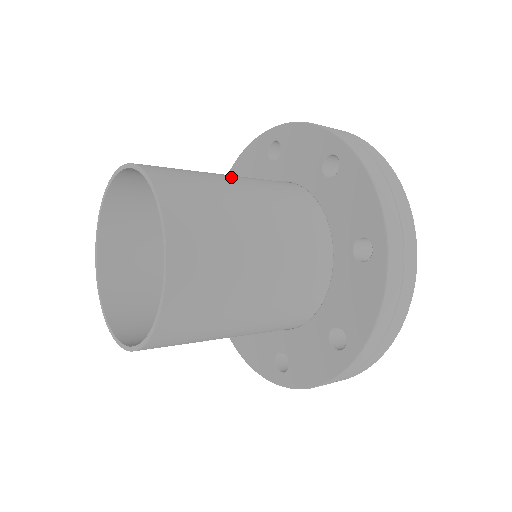
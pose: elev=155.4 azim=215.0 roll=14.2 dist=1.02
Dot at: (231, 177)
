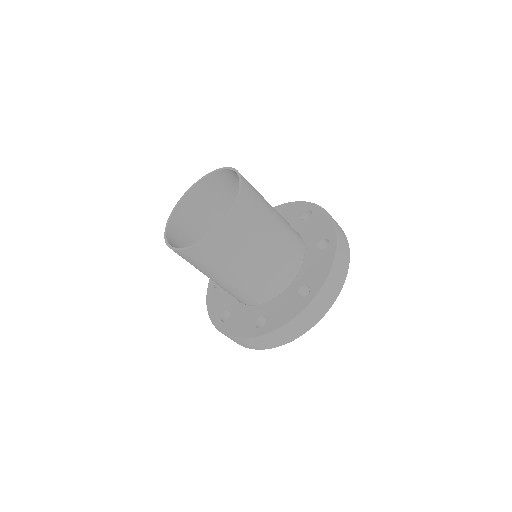
Dot at: occluded
